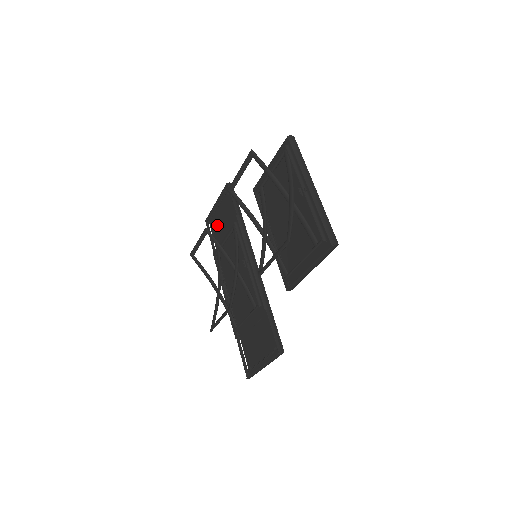
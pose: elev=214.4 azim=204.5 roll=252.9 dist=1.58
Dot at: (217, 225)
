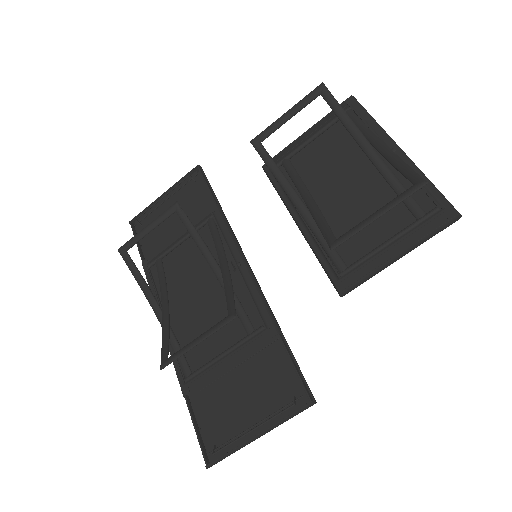
Dot at: occluded
